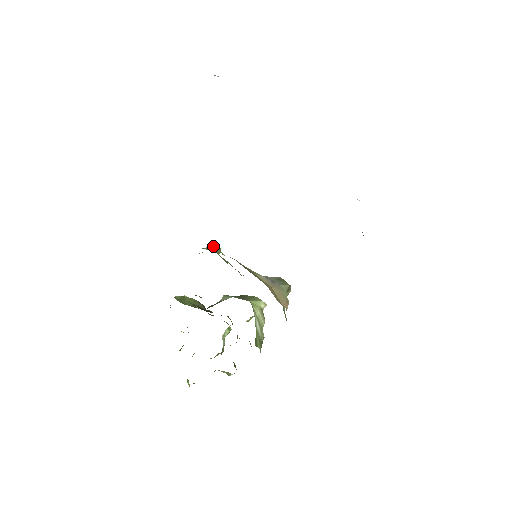
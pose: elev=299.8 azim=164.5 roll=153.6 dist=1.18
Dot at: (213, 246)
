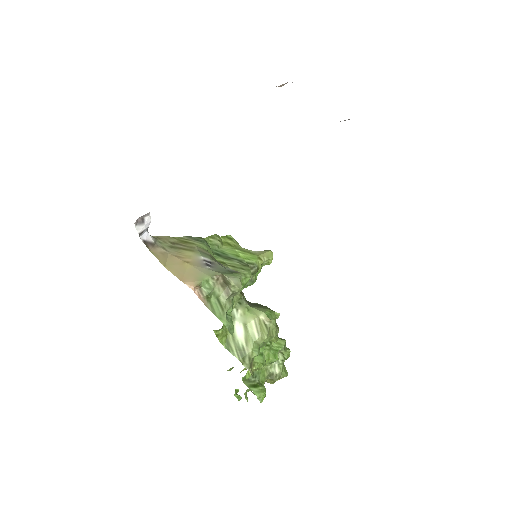
Dot at: (262, 251)
